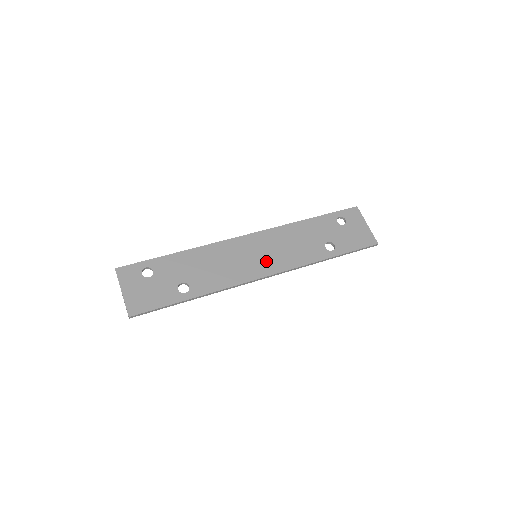
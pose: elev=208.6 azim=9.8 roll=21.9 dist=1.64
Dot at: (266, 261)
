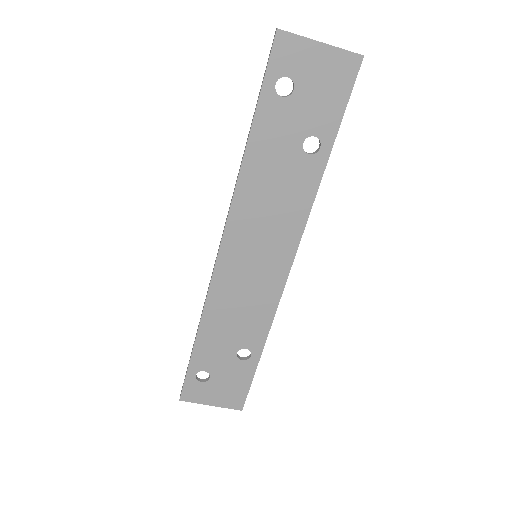
Dot at: (272, 251)
